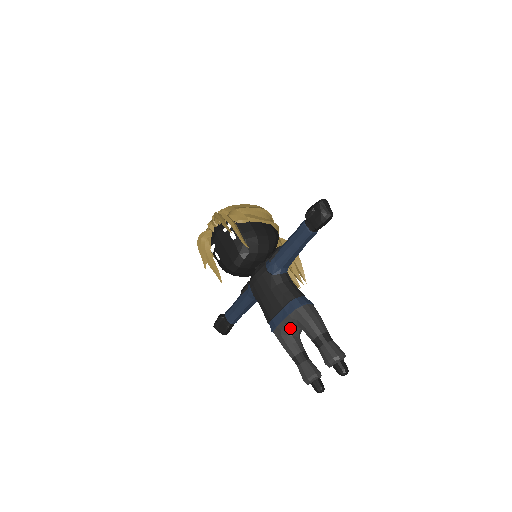
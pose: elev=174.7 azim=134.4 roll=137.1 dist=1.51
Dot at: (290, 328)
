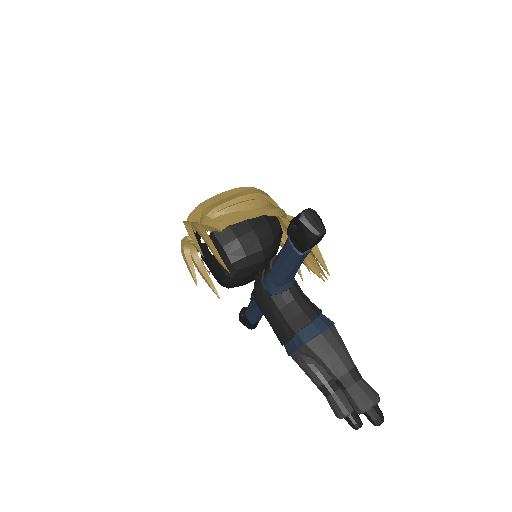
Dot at: occluded
